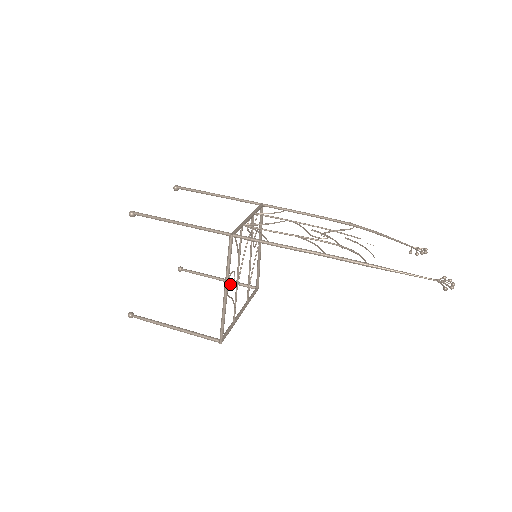
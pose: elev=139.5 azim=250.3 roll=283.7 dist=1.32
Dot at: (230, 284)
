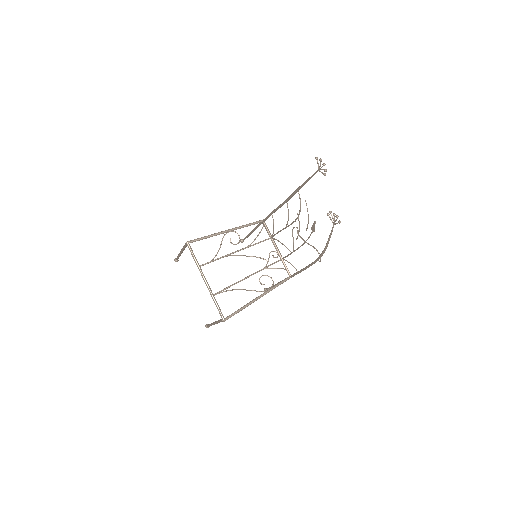
Dot at: occluded
